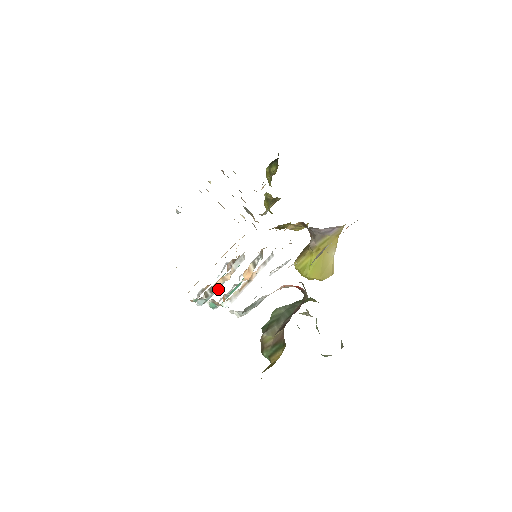
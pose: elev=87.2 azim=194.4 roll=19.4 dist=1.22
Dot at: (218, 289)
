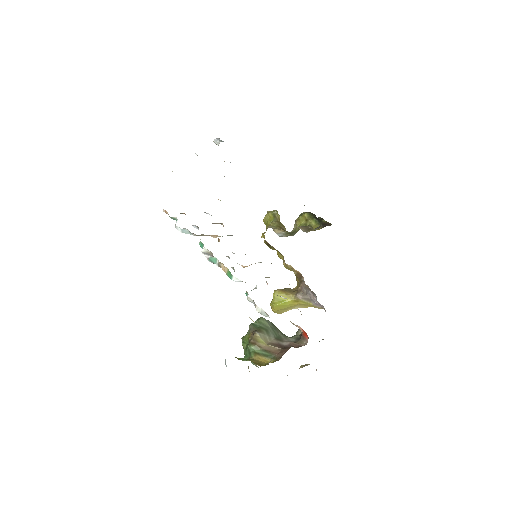
Dot at: occluded
